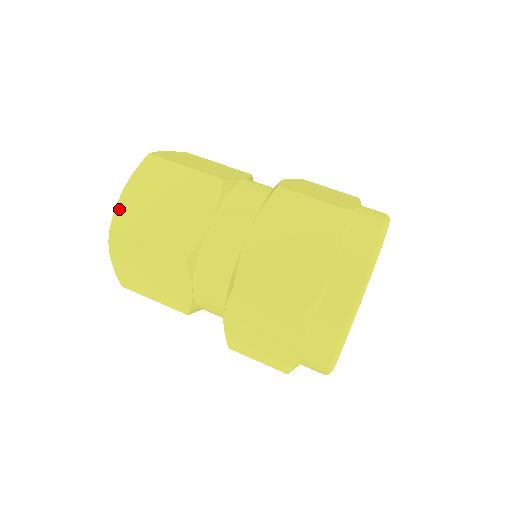
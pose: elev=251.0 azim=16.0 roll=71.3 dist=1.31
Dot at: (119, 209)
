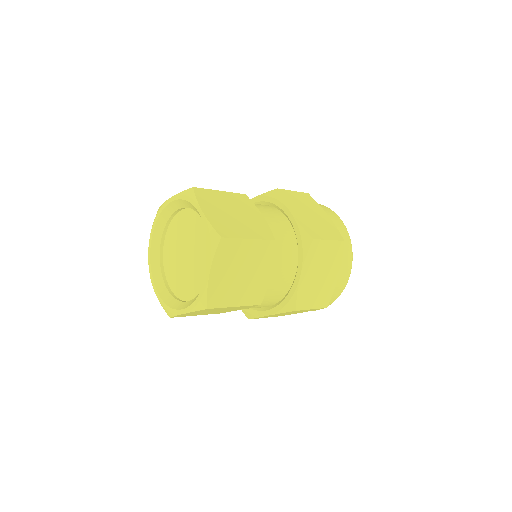
Dot at: (210, 291)
